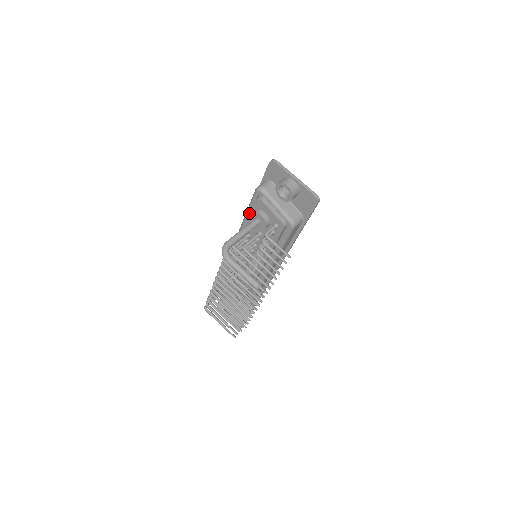
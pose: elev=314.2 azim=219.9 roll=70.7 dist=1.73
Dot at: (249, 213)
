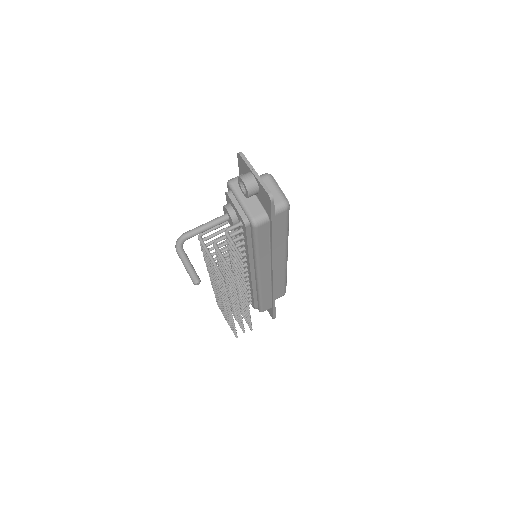
Dot at: occluded
